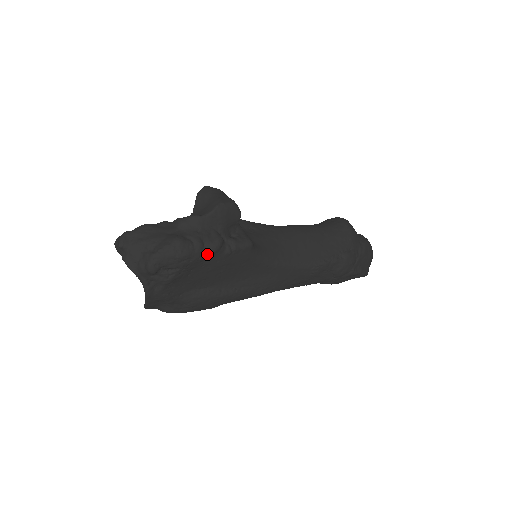
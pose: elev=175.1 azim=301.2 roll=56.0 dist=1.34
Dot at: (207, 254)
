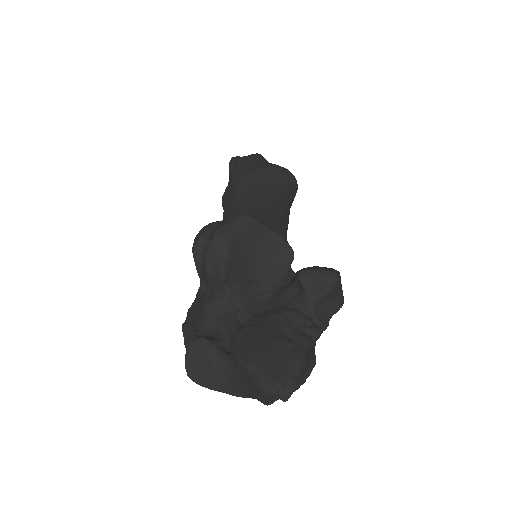
Dot at: occluded
